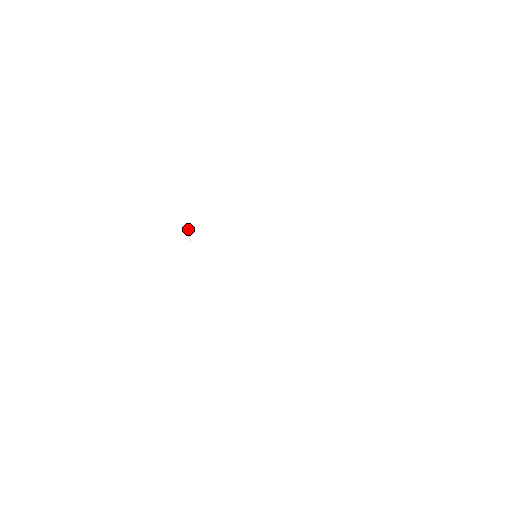
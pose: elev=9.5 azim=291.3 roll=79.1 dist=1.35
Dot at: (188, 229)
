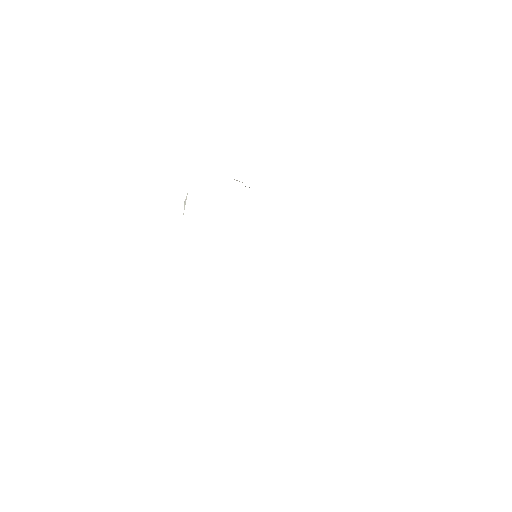
Dot at: (186, 196)
